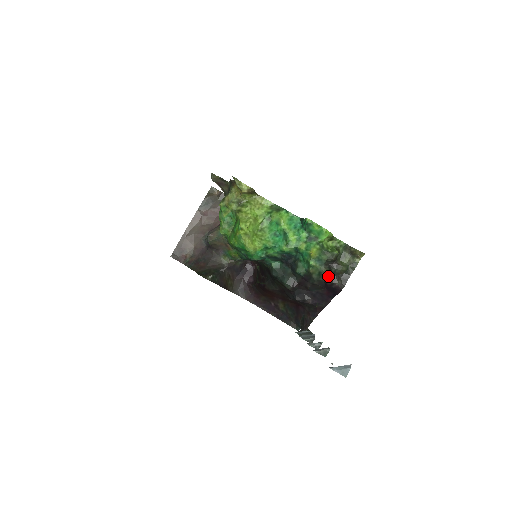
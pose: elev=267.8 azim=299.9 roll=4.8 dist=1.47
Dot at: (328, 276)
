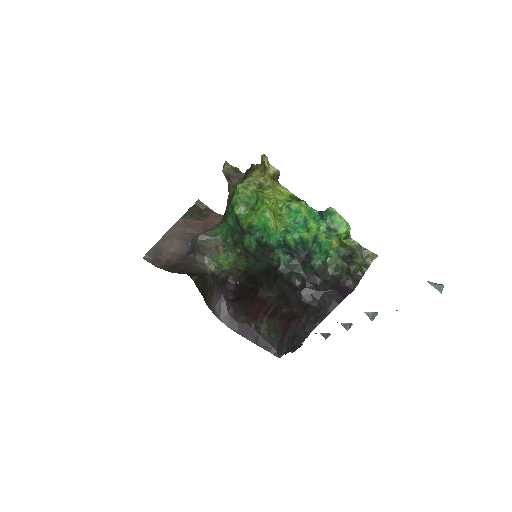
Dot at: (344, 271)
